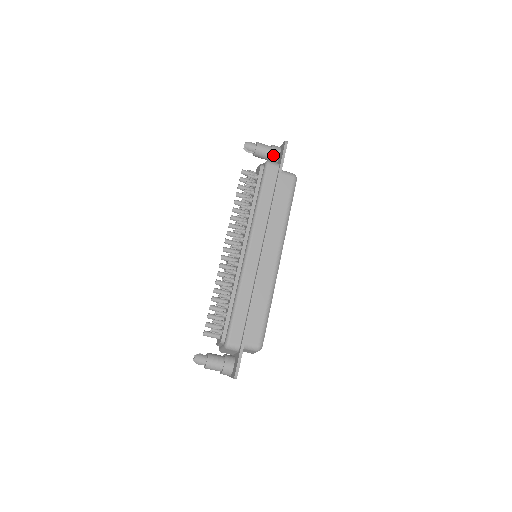
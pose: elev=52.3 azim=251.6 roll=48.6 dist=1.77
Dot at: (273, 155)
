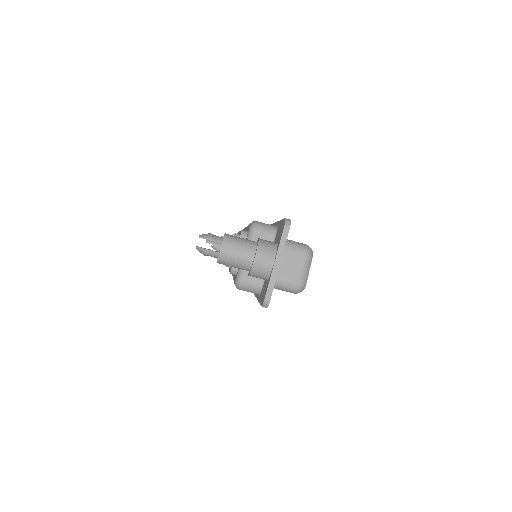
Dot at: occluded
